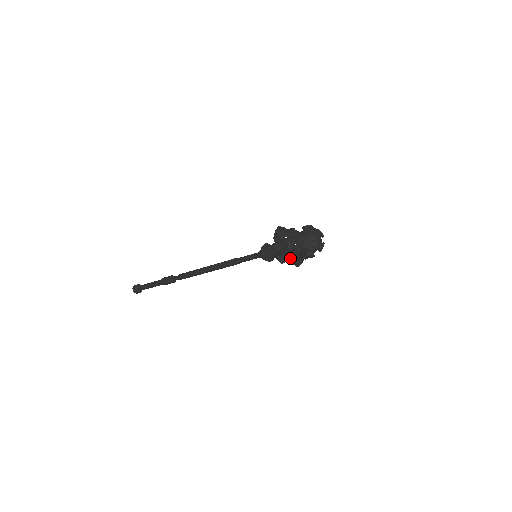
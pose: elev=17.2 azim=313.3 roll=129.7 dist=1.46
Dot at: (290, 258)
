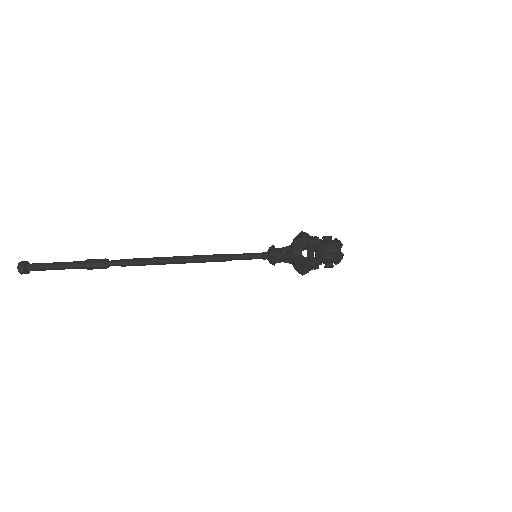
Dot at: (301, 256)
